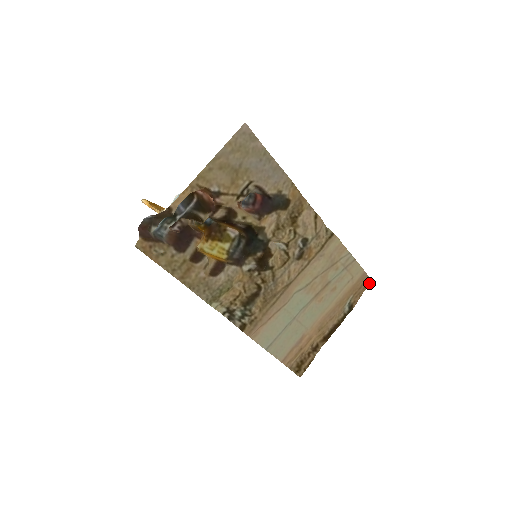
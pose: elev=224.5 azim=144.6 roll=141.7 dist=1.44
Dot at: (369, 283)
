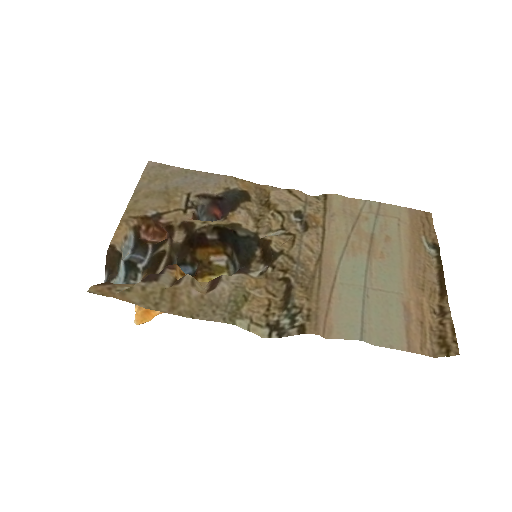
Dot at: (430, 217)
